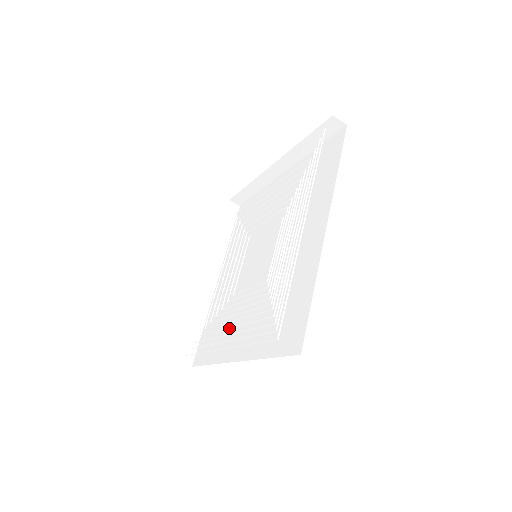
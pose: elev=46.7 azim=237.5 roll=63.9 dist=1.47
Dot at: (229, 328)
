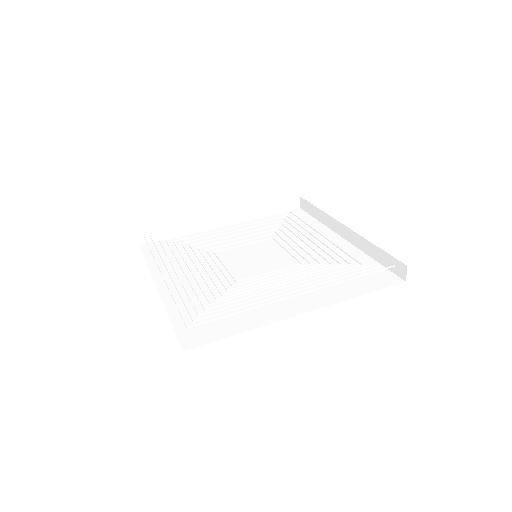
Dot at: (254, 302)
